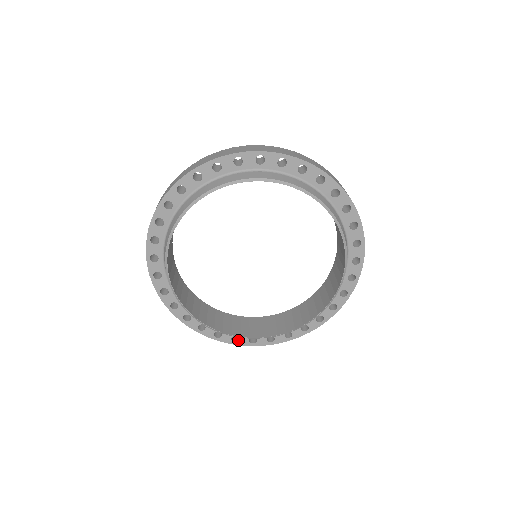
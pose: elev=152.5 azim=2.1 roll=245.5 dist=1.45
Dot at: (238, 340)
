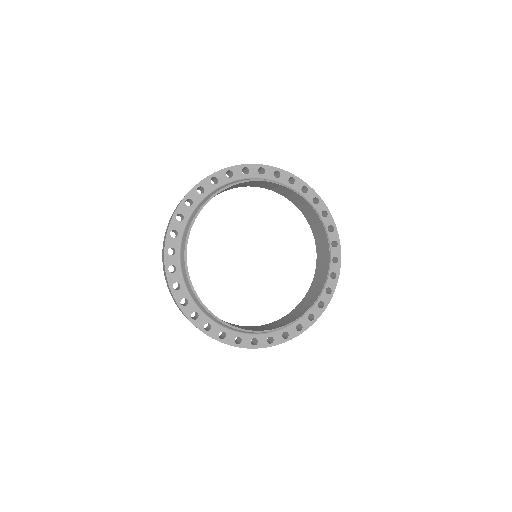
Dot at: (196, 319)
